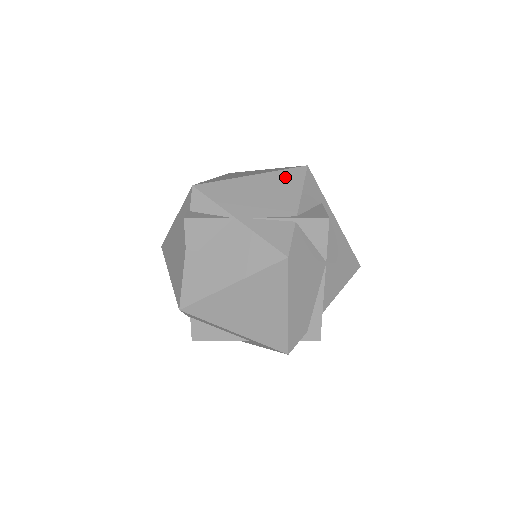
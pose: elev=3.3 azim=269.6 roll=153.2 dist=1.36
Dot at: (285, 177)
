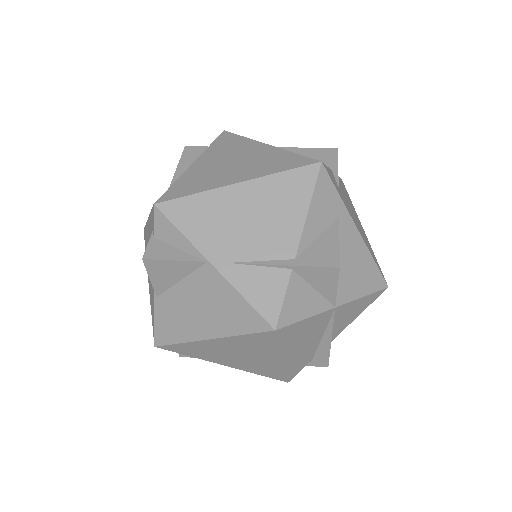
Dot at: (285, 186)
